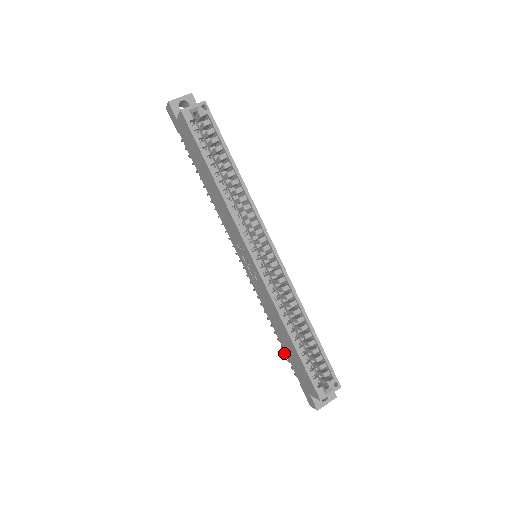
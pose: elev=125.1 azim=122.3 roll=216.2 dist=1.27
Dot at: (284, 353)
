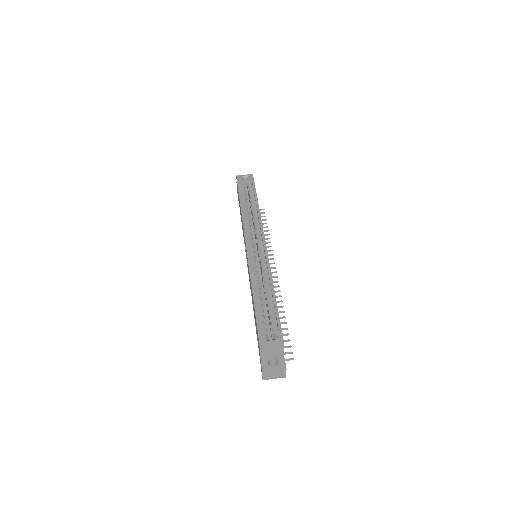
Dot at: occluded
